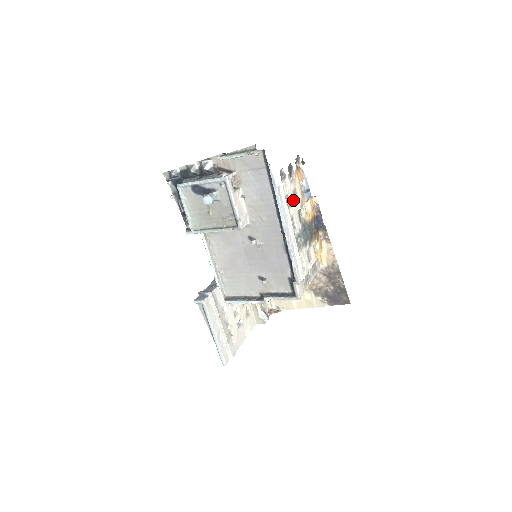
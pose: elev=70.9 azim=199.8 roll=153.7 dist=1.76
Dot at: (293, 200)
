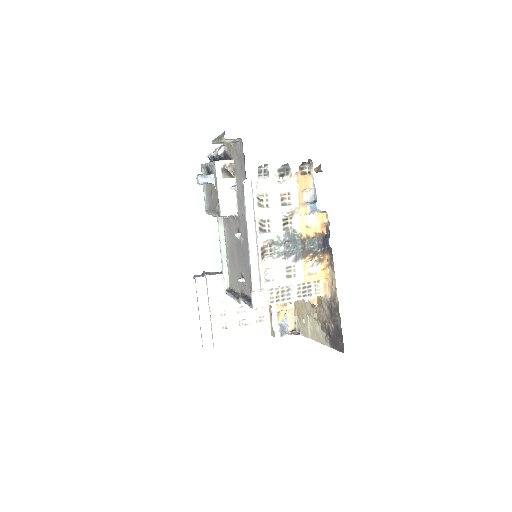
Dot at: (277, 203)
